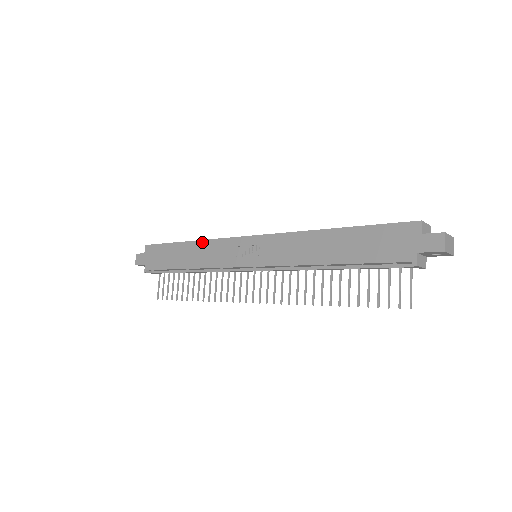
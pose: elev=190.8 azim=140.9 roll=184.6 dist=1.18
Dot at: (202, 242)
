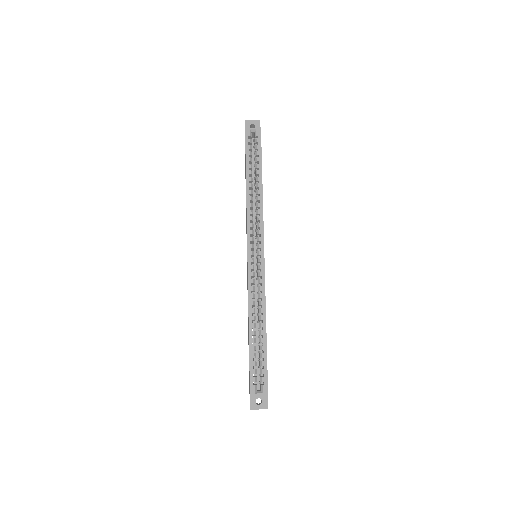
Dot at: (246, 202)
